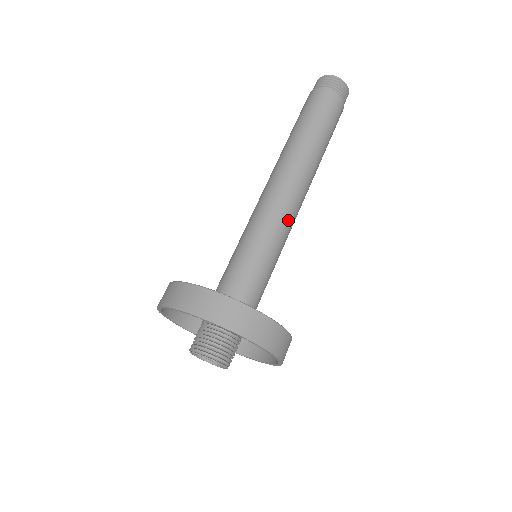
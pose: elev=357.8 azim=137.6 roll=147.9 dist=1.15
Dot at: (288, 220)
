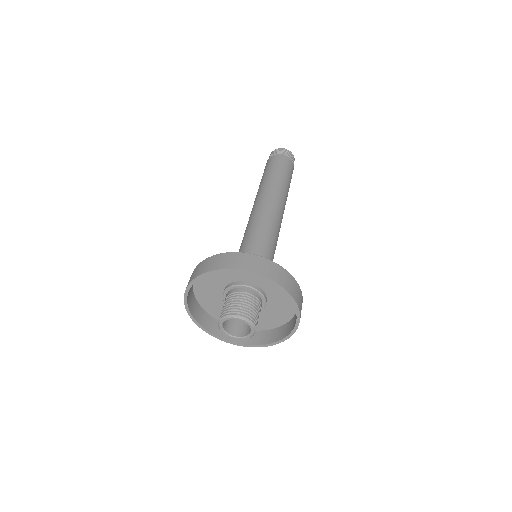
Dot at: (278, 234)
